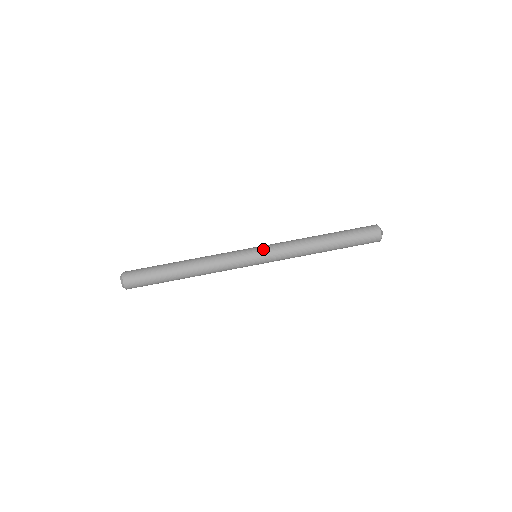
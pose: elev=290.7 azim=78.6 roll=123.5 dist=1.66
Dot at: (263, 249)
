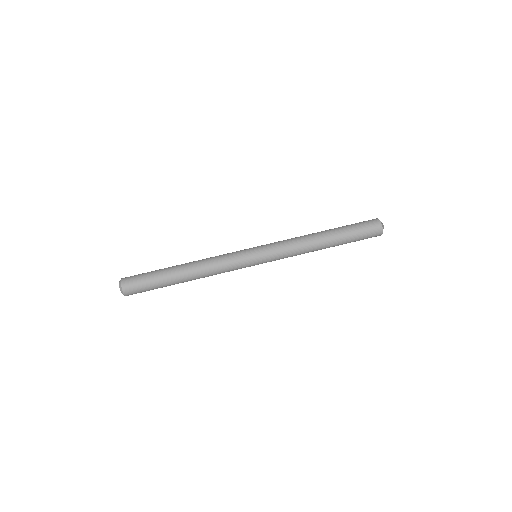
Dot at: (263, 249)
